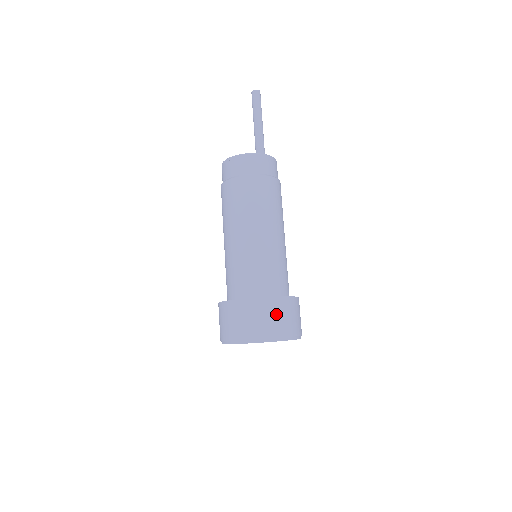
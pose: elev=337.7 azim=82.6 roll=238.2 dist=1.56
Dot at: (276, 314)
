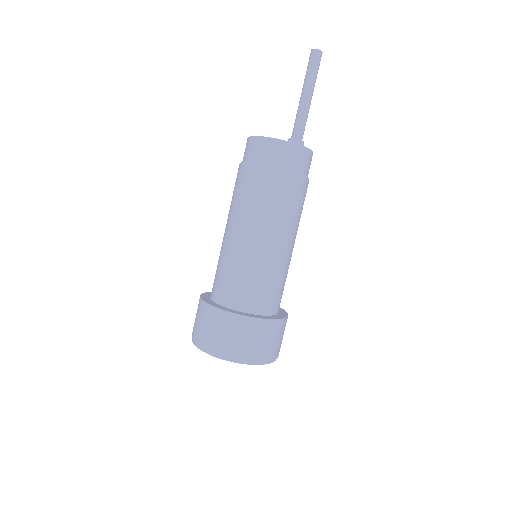
Dot at: (241, 334)
